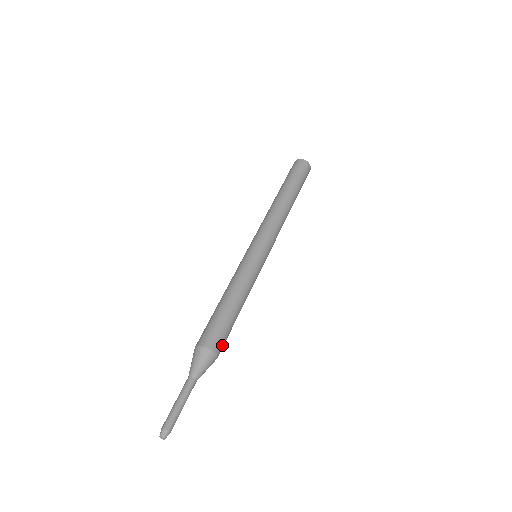
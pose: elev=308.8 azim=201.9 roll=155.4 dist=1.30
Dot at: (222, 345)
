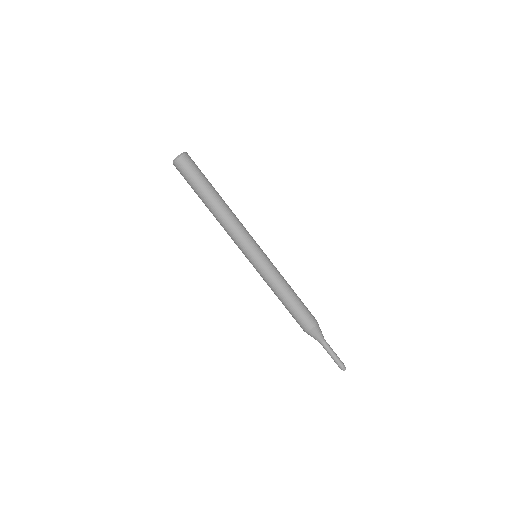
Dot at: occluded
